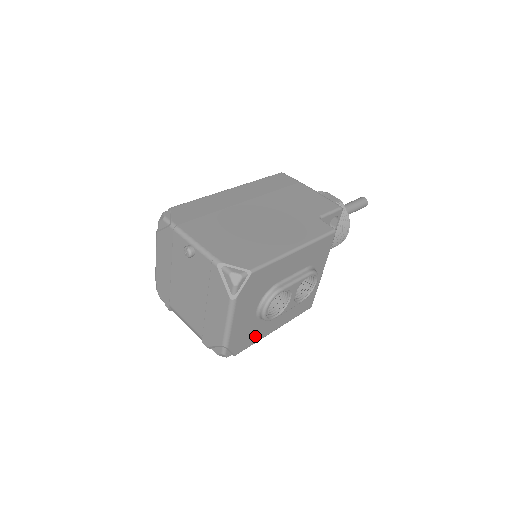
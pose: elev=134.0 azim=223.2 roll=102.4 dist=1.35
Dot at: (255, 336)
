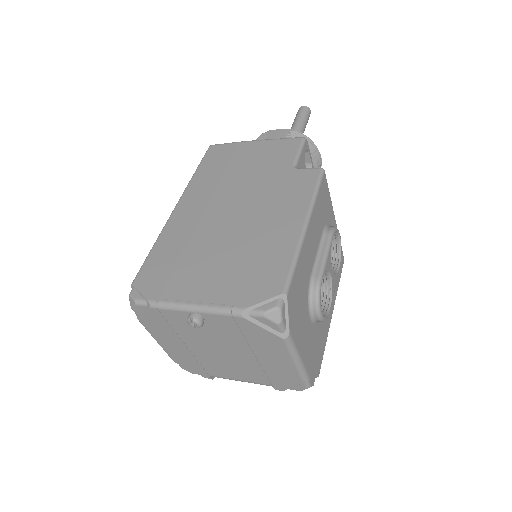
Dot at: (322, 340)
